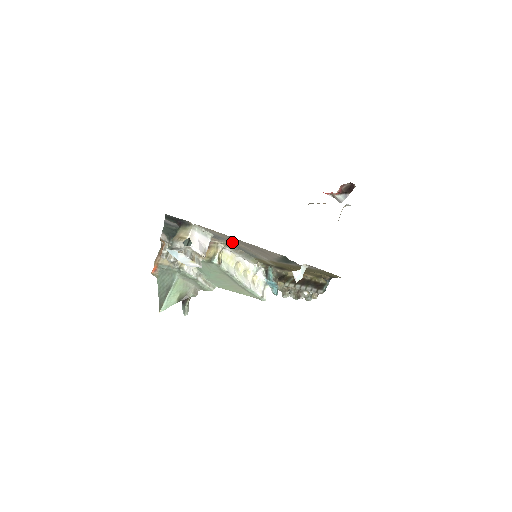
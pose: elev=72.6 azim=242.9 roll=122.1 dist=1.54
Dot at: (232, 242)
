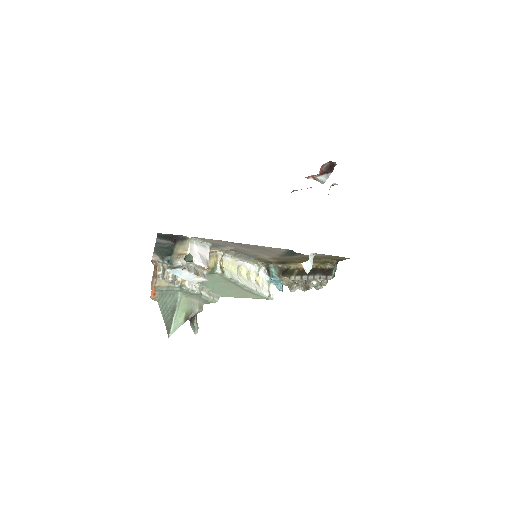
Dot at: (232, 247)
